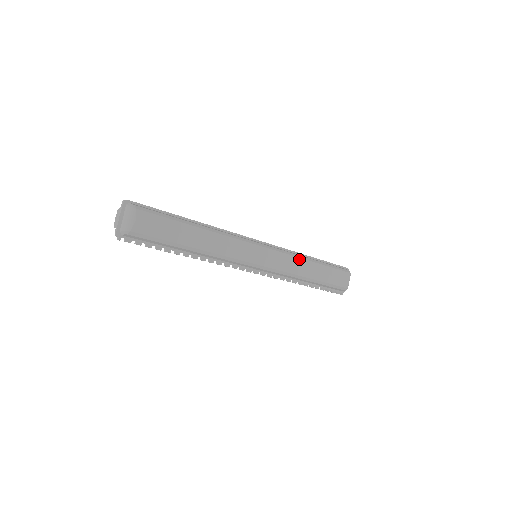
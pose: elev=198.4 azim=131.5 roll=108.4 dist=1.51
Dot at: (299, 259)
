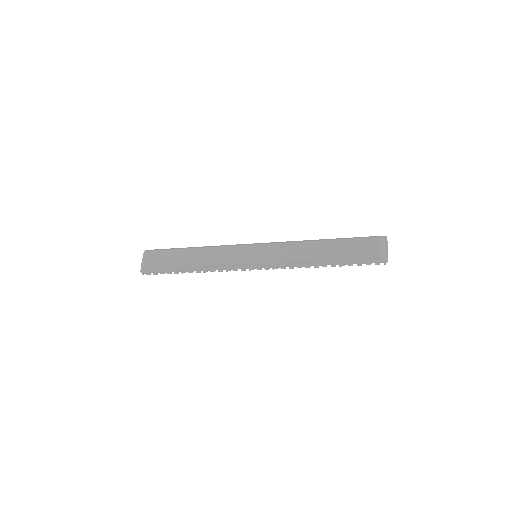
Dot at: (297, 243)
